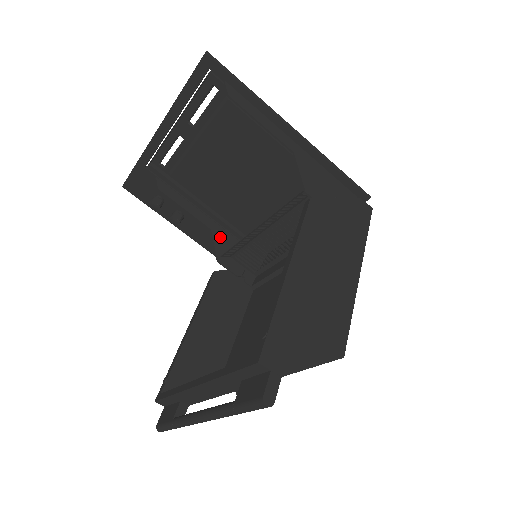
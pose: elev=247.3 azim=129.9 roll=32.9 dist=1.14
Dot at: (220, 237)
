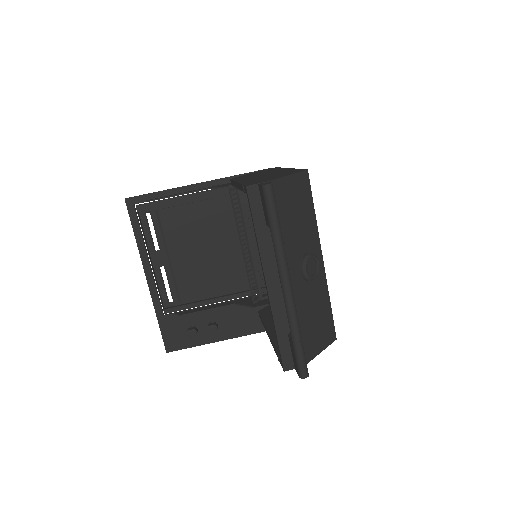
Dot at: (245, 302)
